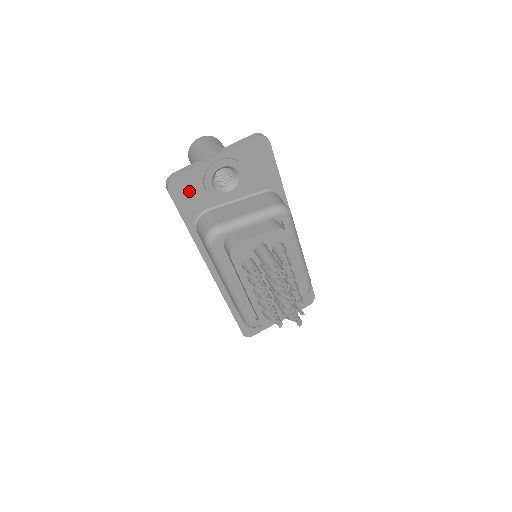
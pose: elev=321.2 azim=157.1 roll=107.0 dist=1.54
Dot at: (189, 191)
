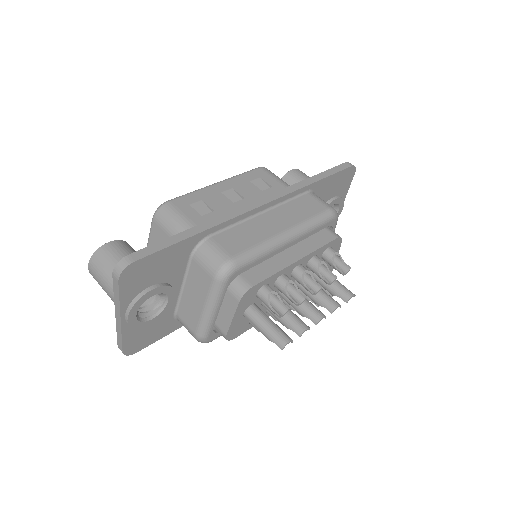
Dot at: (145, 335)
